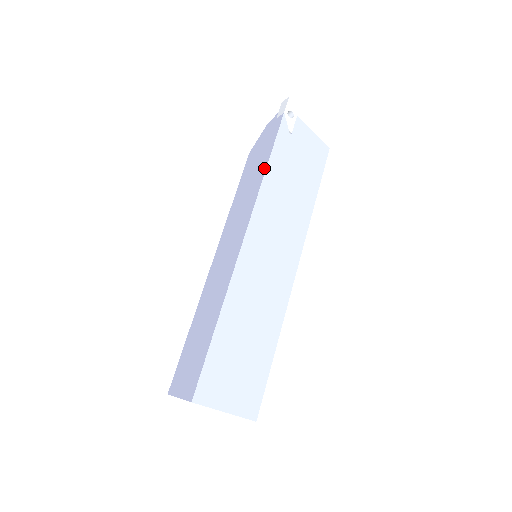
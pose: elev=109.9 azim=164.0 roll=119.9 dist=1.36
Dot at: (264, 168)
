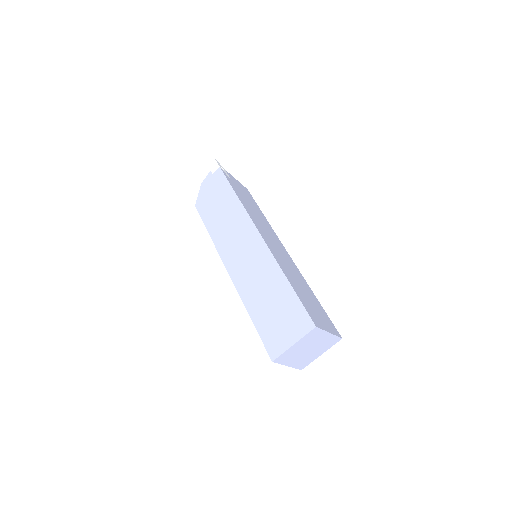
Dot at: (234, 197)
